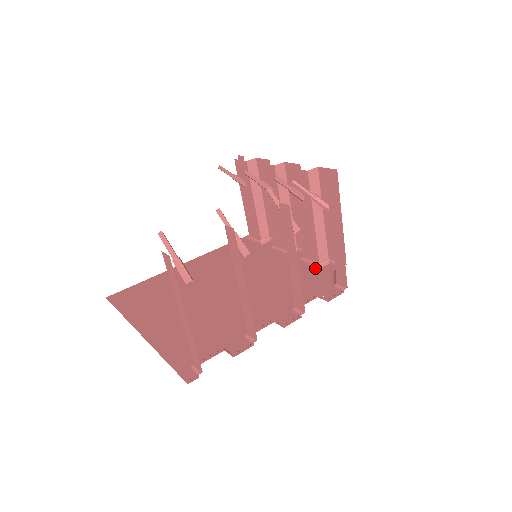
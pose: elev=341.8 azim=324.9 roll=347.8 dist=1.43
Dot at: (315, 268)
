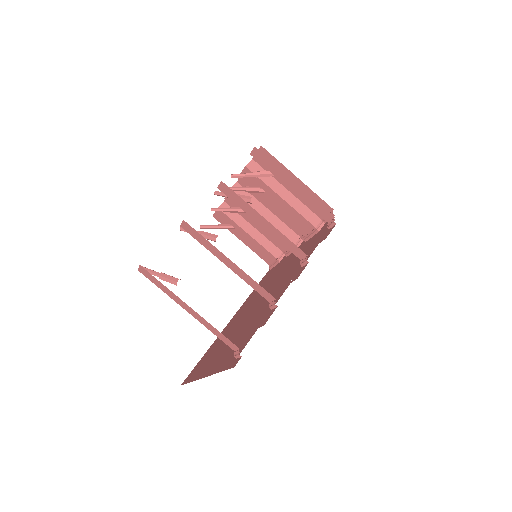
Dot at: (316, 234)
